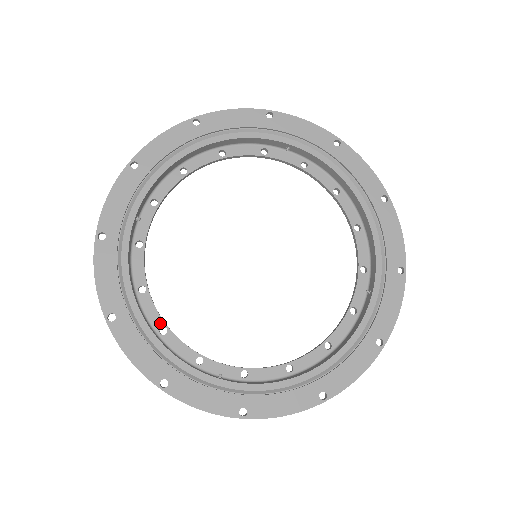
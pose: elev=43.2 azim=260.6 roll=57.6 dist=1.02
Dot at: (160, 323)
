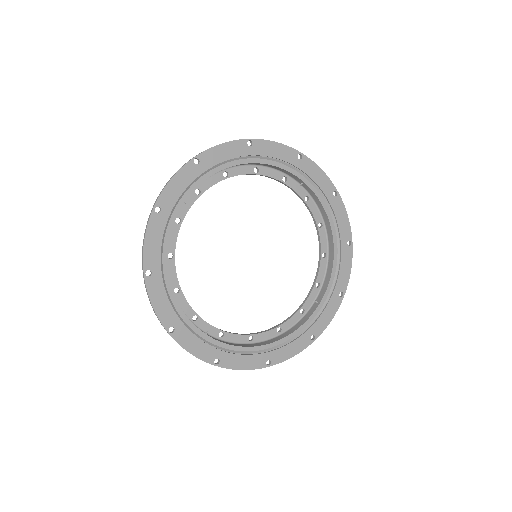
Dot at: (176, 284)
